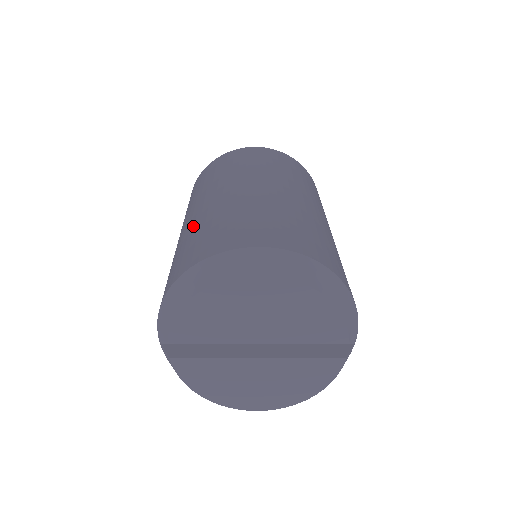
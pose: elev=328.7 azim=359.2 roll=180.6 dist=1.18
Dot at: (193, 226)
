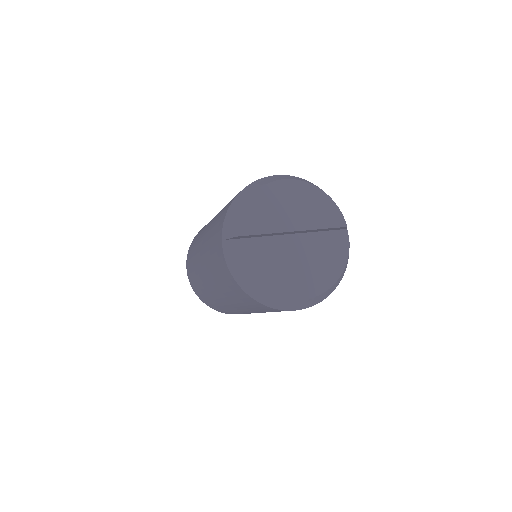
Dot at: (220, 211)
